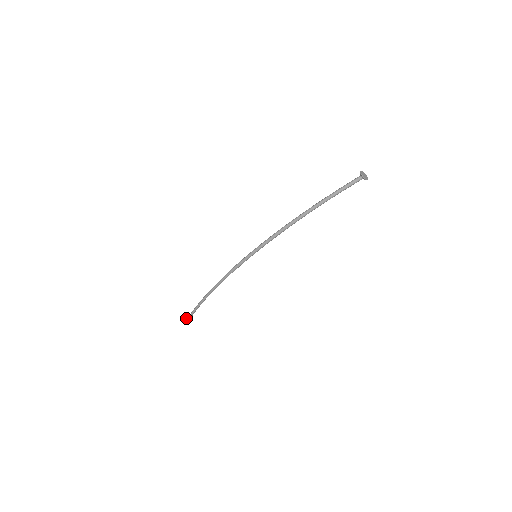
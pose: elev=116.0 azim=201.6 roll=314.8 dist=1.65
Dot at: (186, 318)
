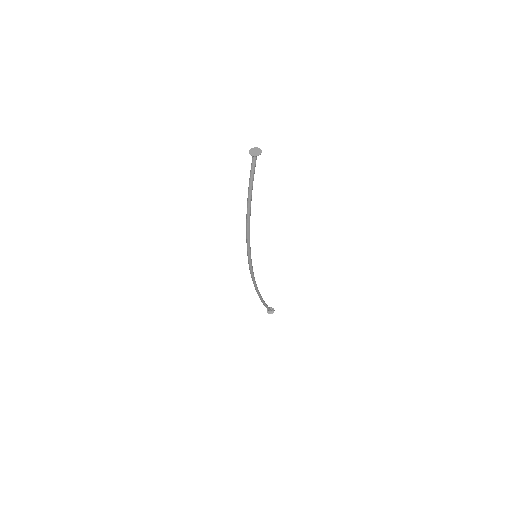
Dot at: (268, 311)
